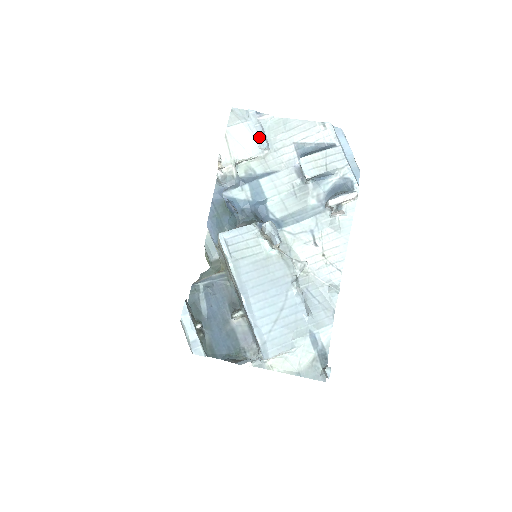
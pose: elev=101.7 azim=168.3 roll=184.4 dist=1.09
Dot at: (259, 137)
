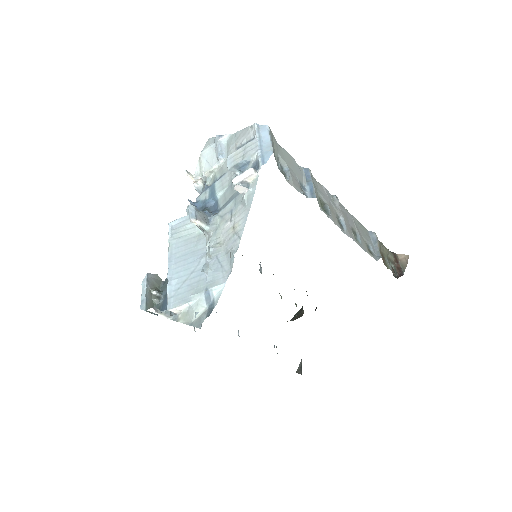
Dot at: (217, 152)
